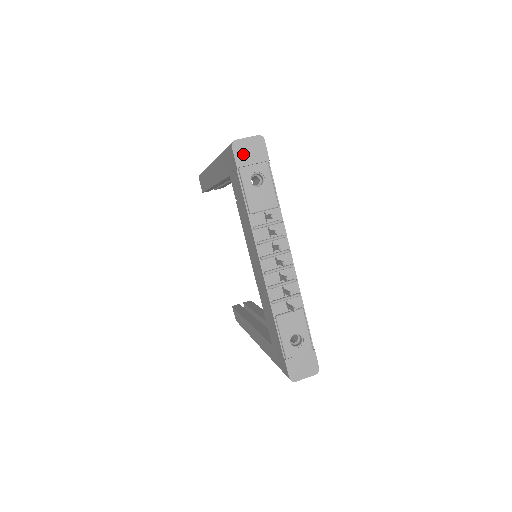
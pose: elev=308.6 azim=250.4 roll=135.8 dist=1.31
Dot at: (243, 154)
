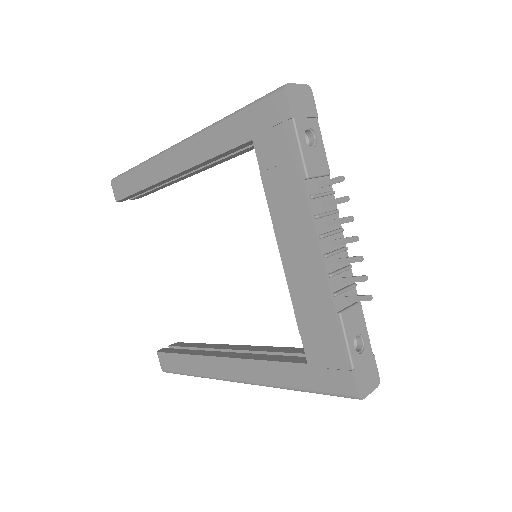
Dot at: (295, 102)
